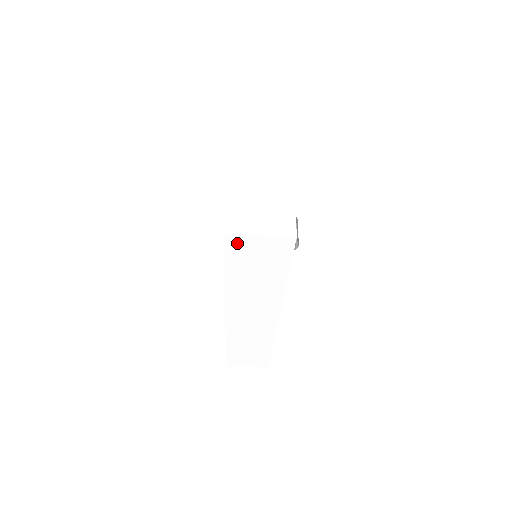
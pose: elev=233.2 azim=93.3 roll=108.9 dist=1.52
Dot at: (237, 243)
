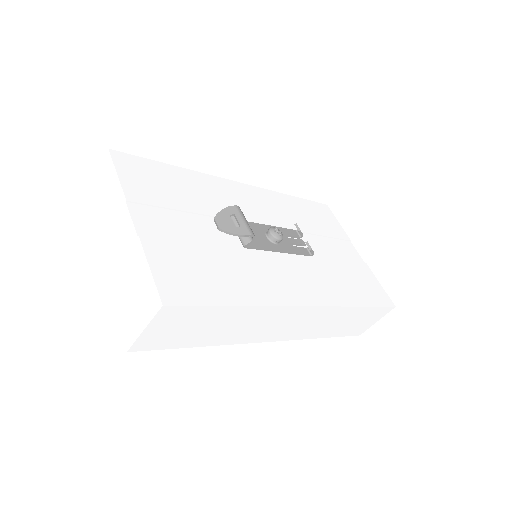
Dot at: (148, 344)
